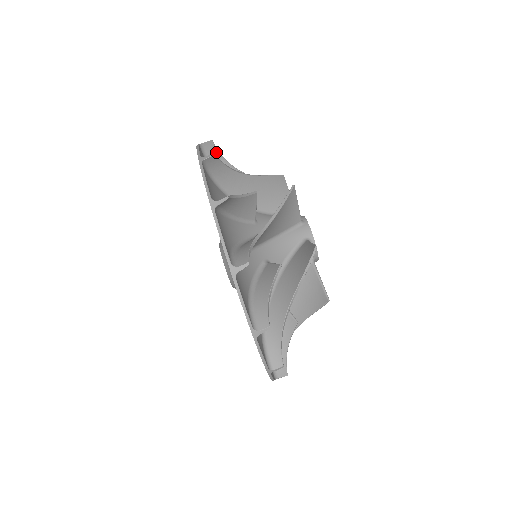
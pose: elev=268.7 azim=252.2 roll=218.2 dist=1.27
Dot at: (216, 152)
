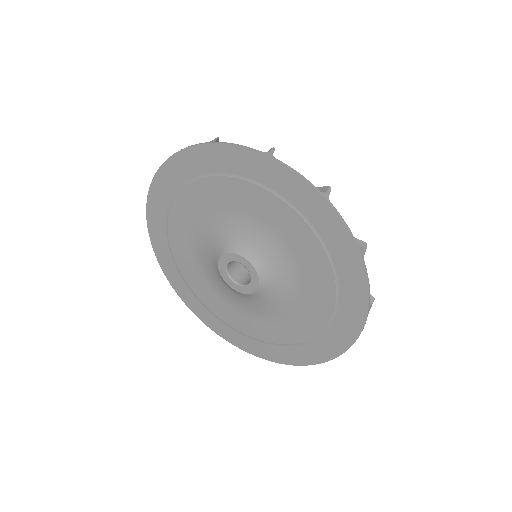
Dot at: occluded
